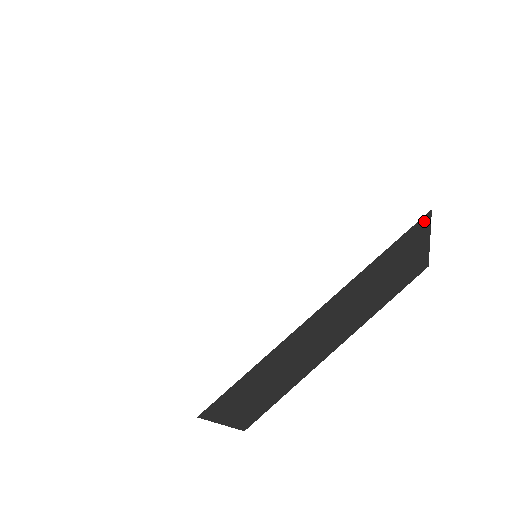
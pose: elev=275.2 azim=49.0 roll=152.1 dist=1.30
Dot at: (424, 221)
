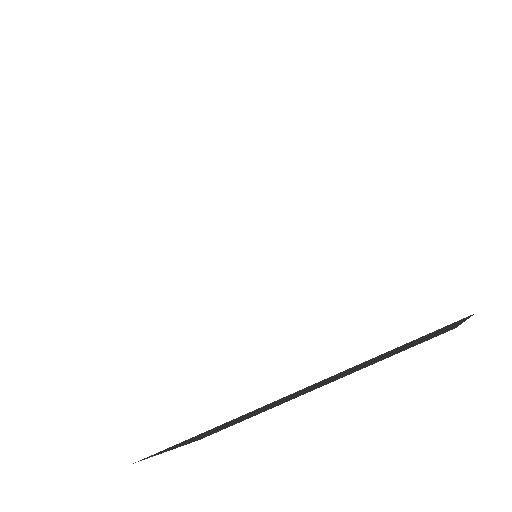
Dot at: (461, 319)
